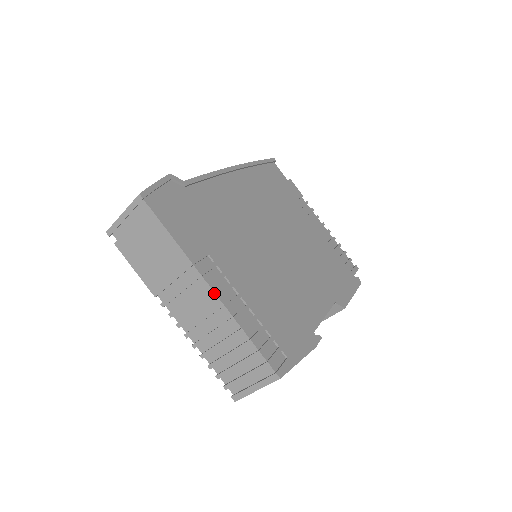
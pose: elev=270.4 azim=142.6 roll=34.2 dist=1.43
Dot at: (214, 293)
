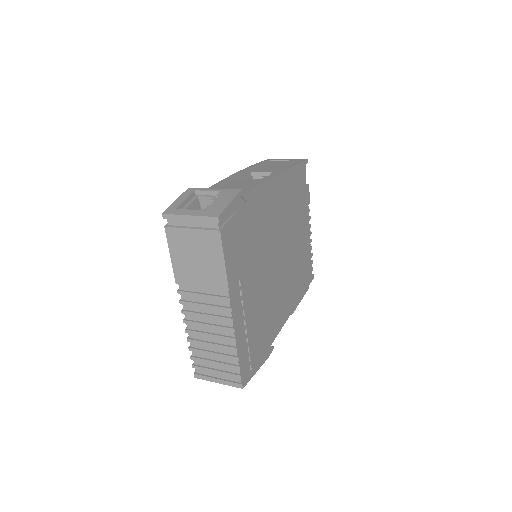
Dot at: (231, 316)
